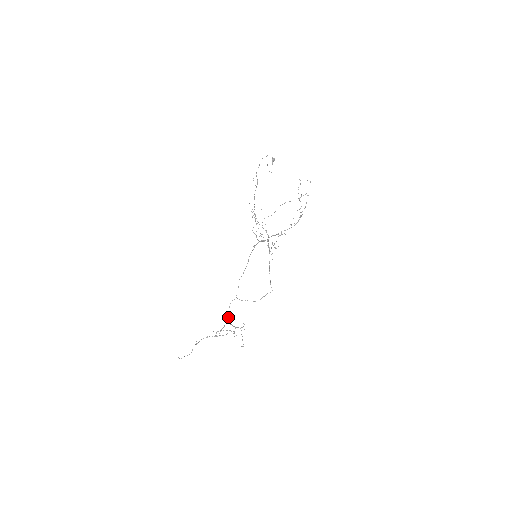
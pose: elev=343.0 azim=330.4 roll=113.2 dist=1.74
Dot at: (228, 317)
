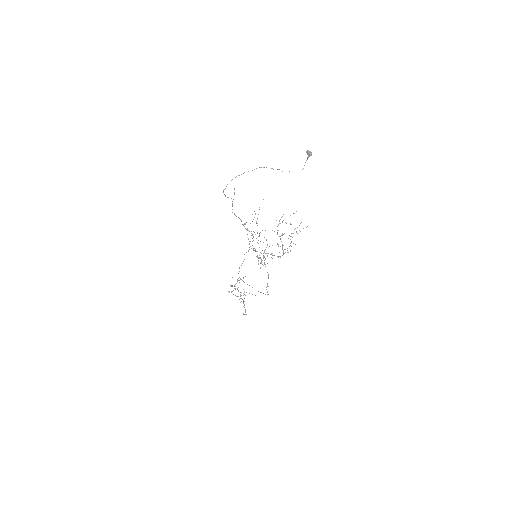
Dot at: occluded
